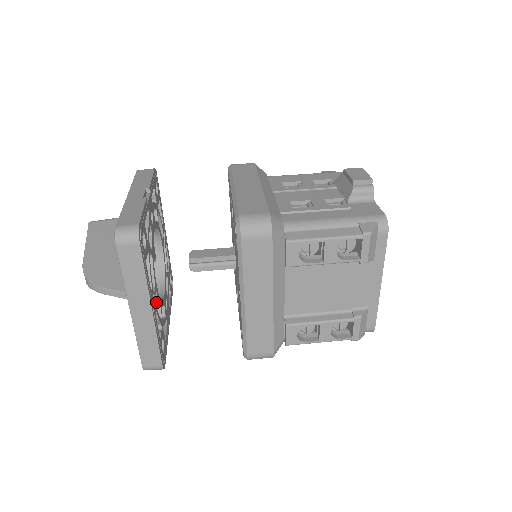
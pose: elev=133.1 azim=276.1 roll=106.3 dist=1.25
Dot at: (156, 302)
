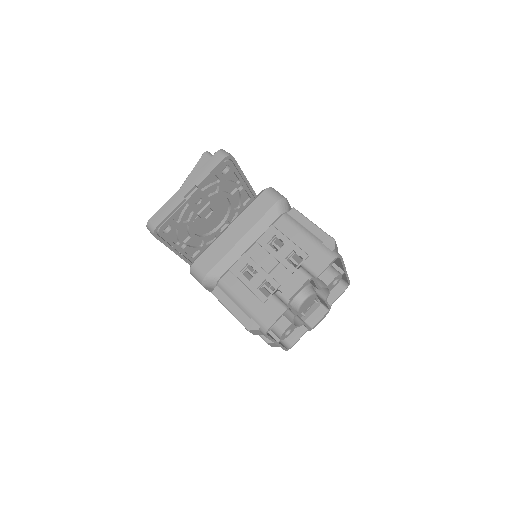
Dot at: (198, 239)
